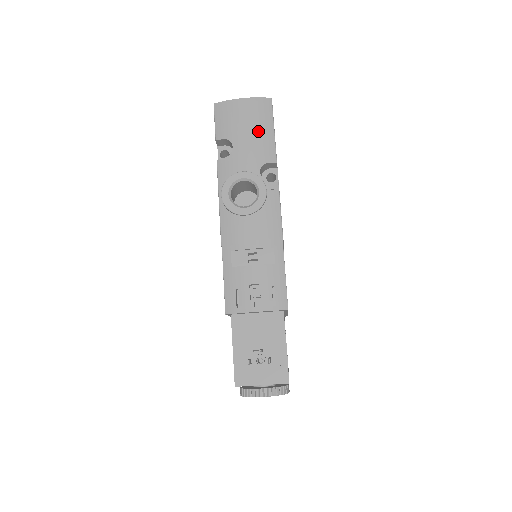
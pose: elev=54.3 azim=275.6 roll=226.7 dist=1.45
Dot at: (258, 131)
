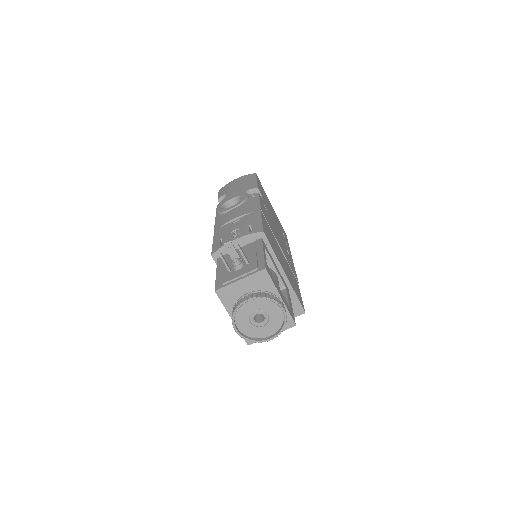
Dot at: (245, 183)
